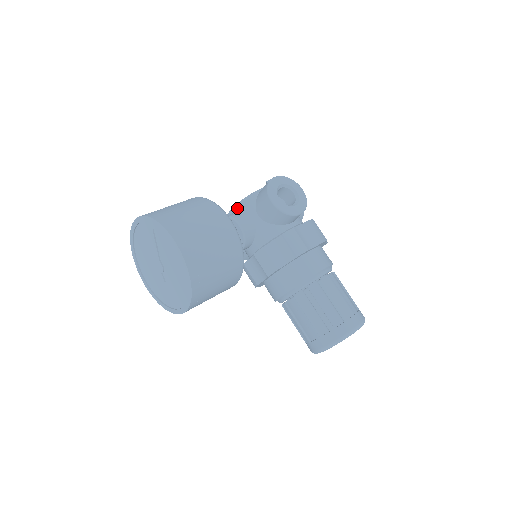
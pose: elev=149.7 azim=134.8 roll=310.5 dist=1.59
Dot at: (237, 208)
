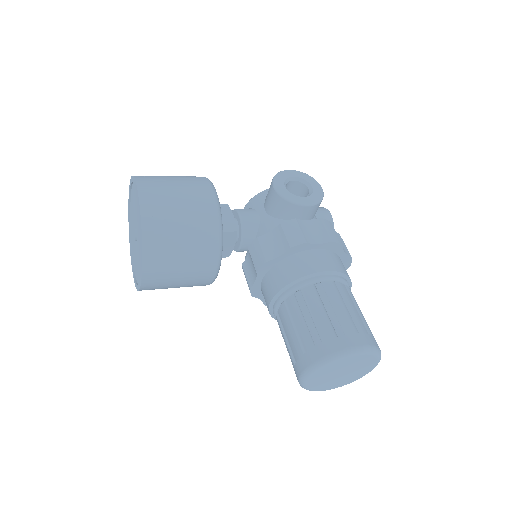
Dot at: (248, 205)
